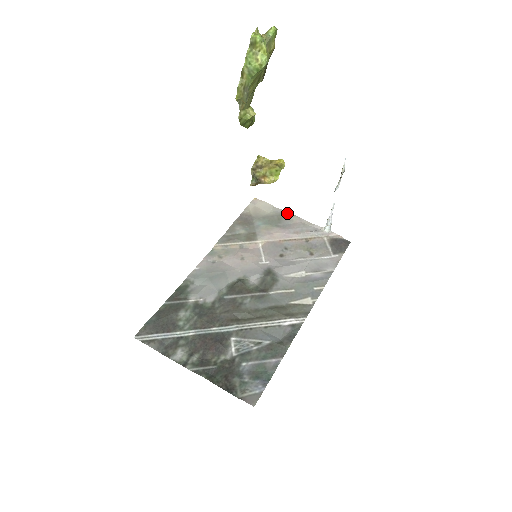
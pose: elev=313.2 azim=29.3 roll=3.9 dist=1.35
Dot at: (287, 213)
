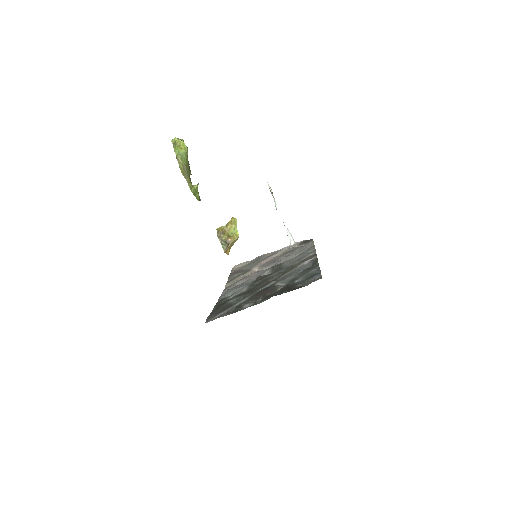
Dot at: (261, 256)
